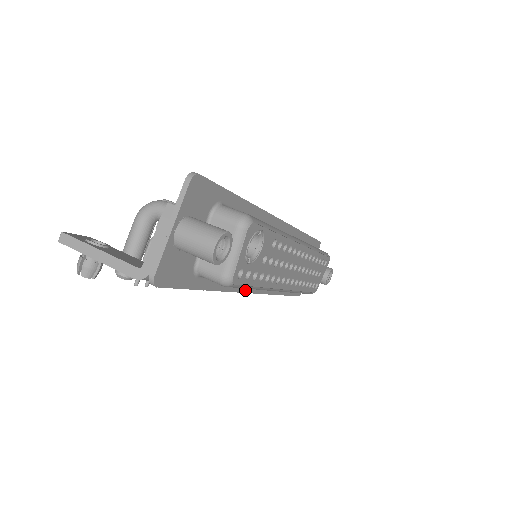
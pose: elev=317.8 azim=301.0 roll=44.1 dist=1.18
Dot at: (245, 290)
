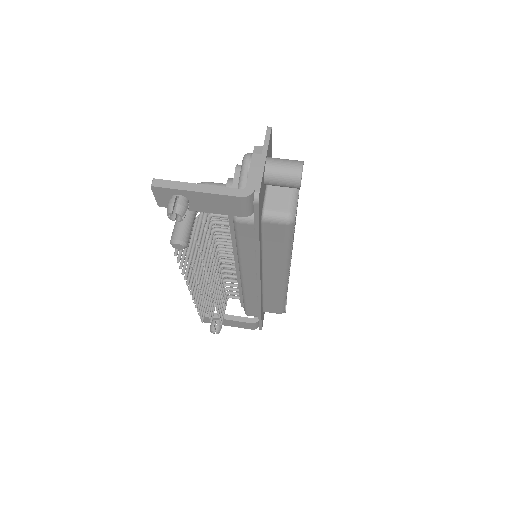
Dot at: (260, 276)
